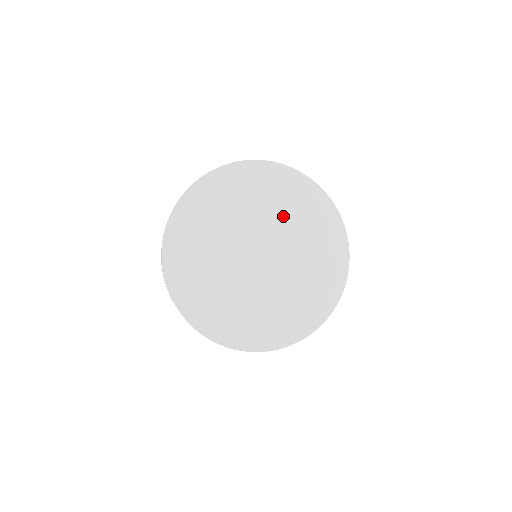
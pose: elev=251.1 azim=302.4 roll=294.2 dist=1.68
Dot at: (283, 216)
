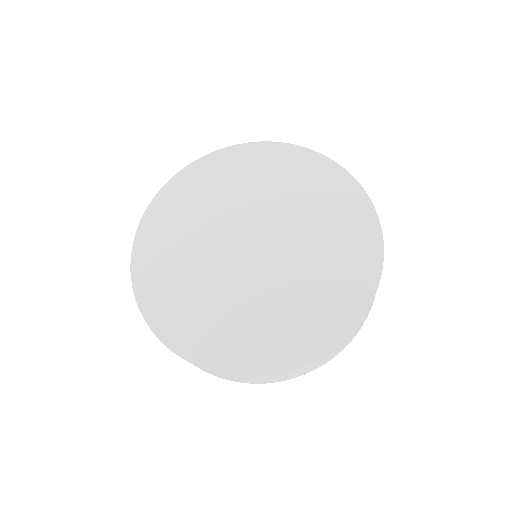
Dot at: (314, 238)
